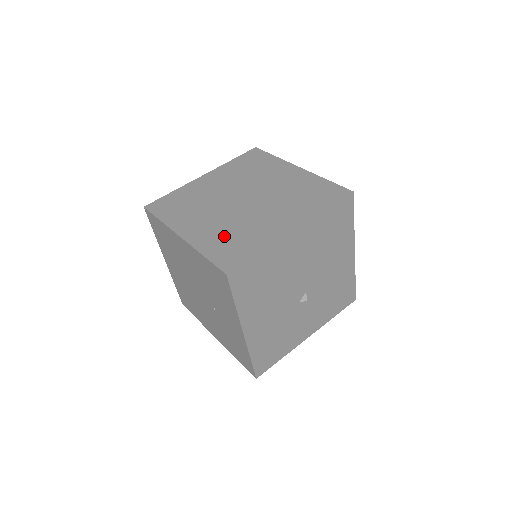
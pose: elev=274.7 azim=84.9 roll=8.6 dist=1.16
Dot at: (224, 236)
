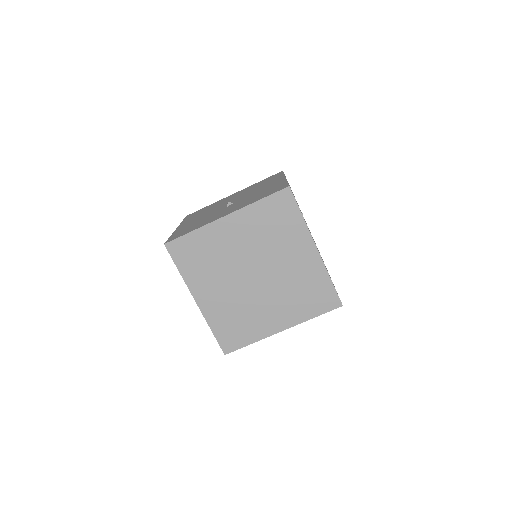
Dot at: (230, 316)
